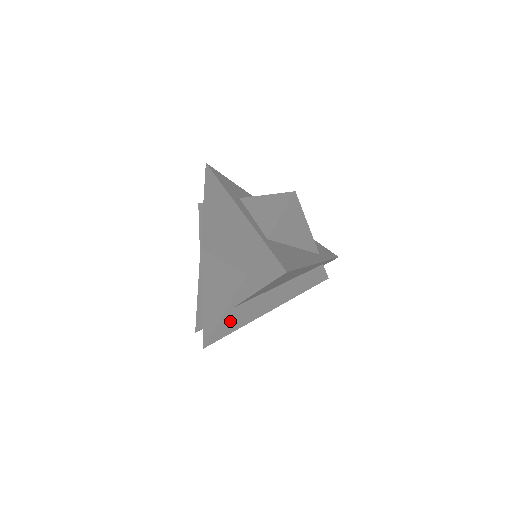
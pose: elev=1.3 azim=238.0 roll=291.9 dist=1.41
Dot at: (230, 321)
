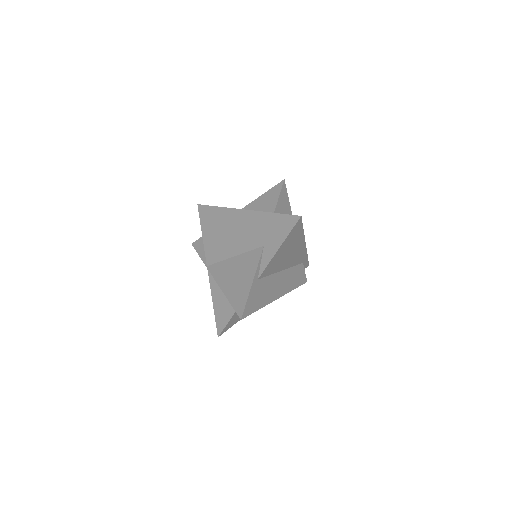
Dot at: (256, 295)
